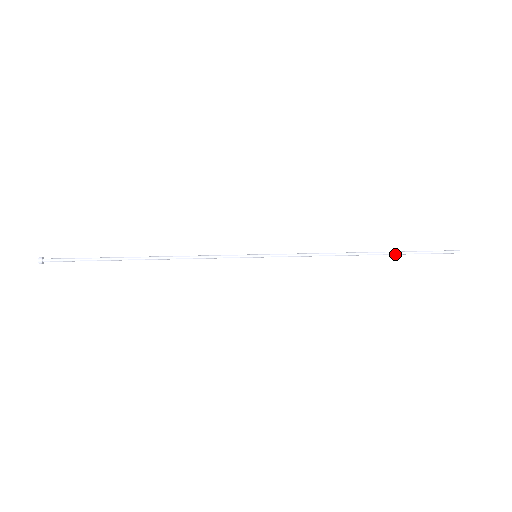
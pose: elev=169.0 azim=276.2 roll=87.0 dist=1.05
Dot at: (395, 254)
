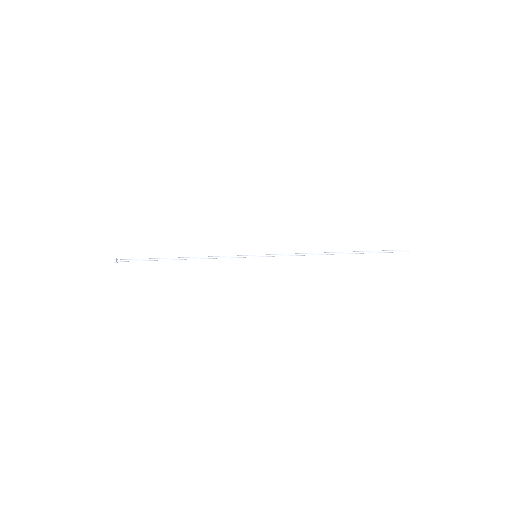
Dot at: (358, 252)
